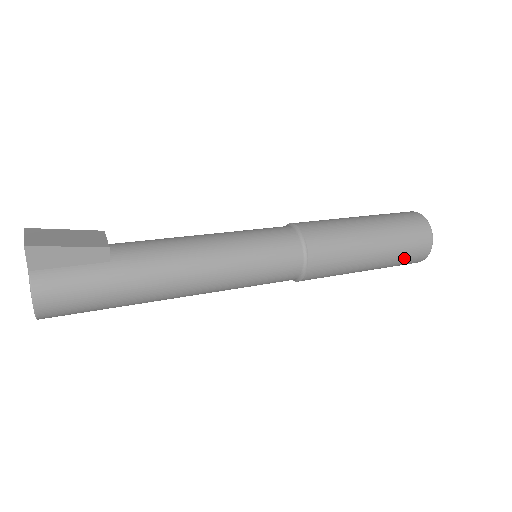
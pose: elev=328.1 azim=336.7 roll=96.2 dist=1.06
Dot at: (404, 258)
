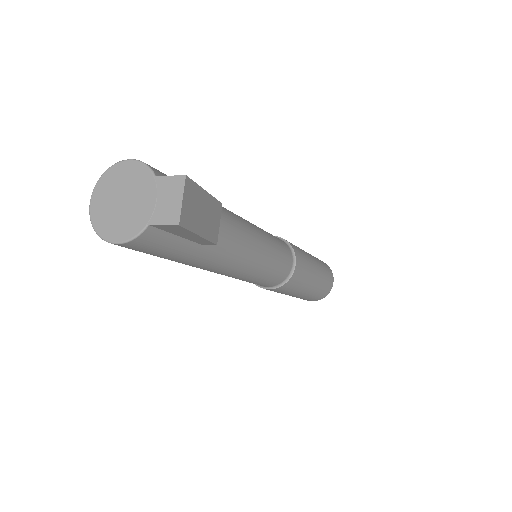
Dot at: occluded
